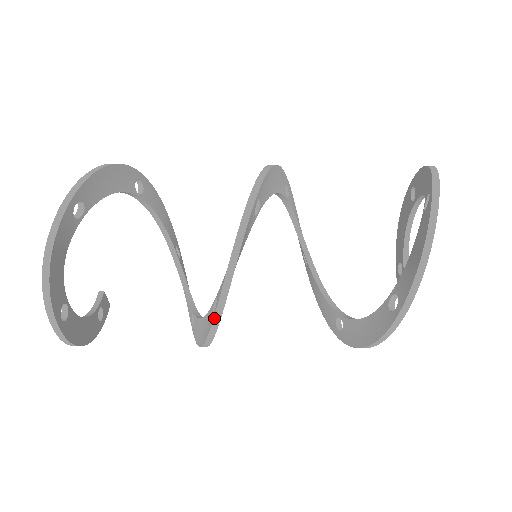
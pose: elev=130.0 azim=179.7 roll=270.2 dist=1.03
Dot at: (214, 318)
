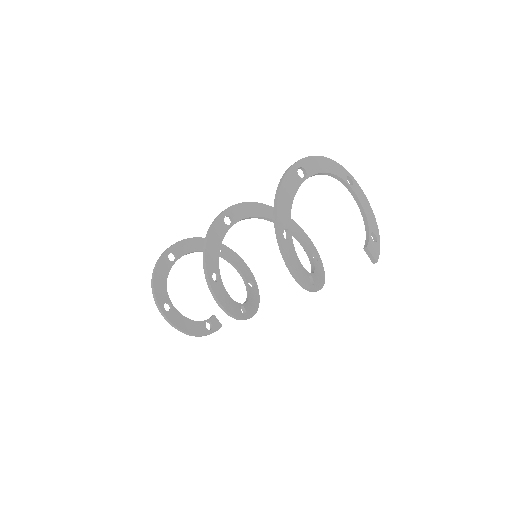
Dot at: (206, 279)
